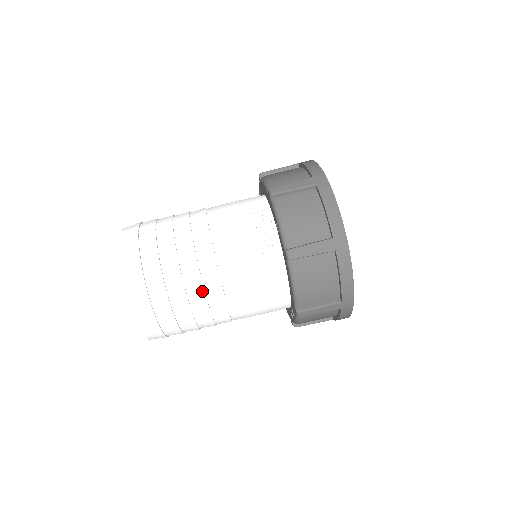
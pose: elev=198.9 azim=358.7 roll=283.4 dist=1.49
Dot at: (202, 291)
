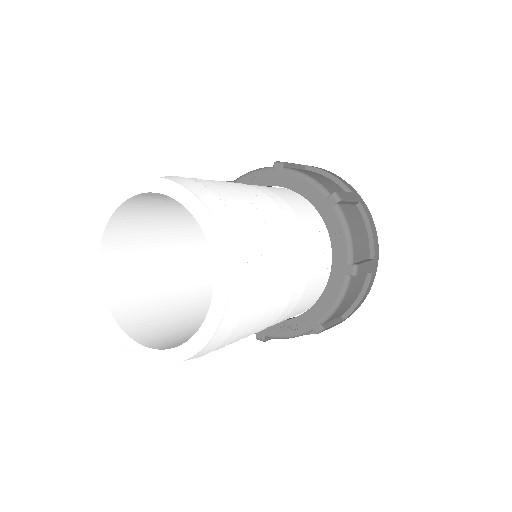
Dot at: (280, 299)
